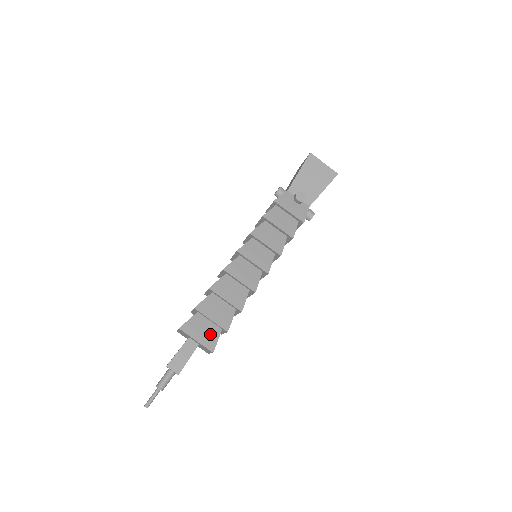
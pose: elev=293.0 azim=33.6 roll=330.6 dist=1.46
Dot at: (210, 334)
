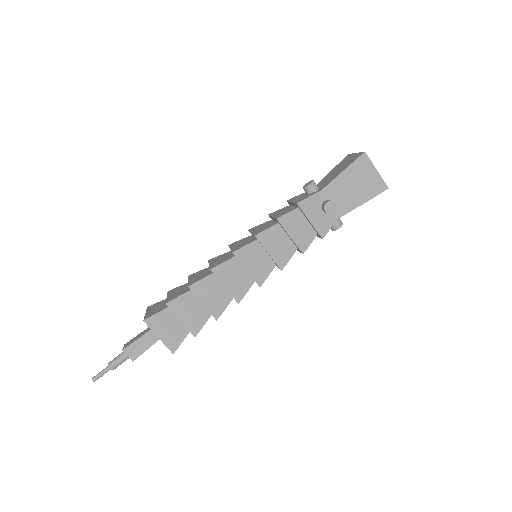
Dot at: (176, 334)
